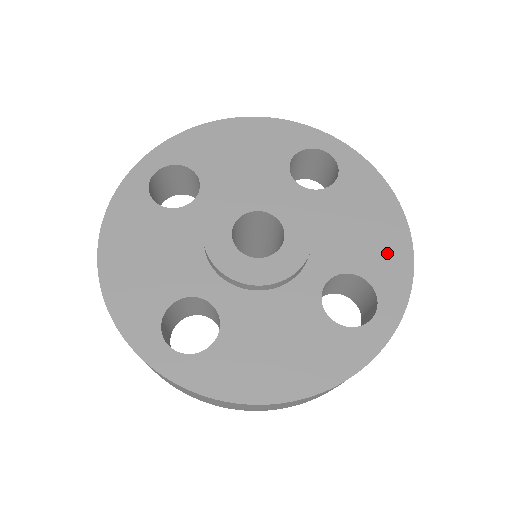
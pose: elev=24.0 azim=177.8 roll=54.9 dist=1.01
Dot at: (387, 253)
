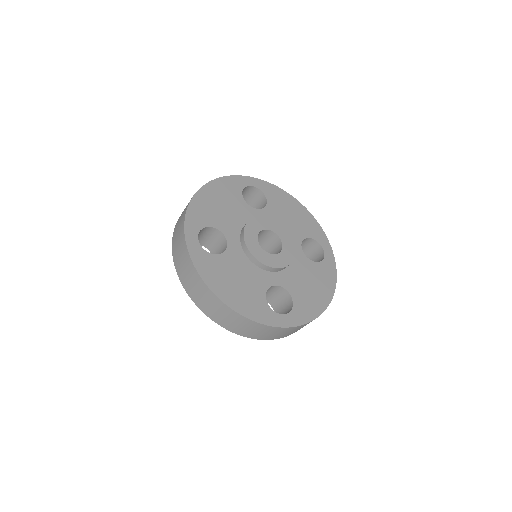
Dot at: (307, 222)
